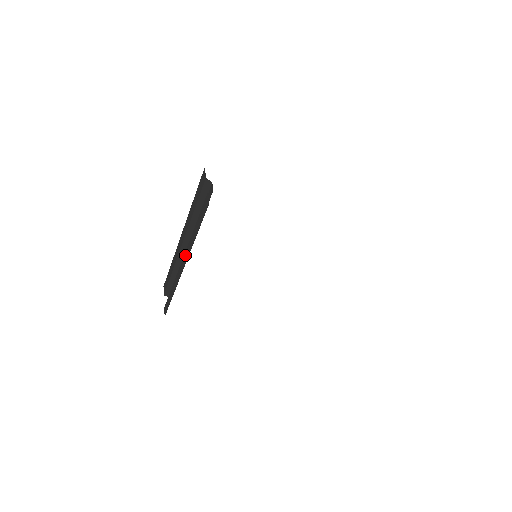
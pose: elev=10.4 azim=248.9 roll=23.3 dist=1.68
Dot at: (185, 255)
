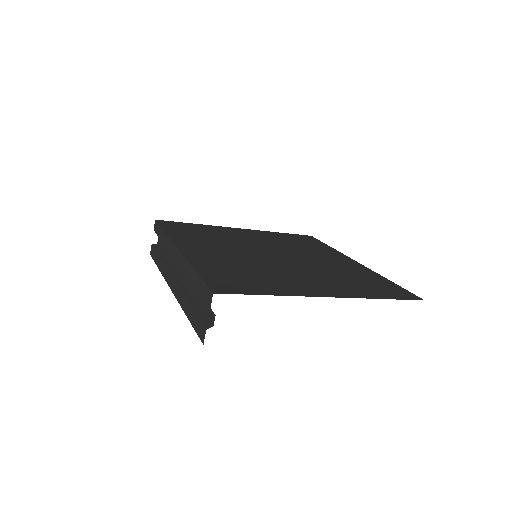
Dot at: (176, 288)
